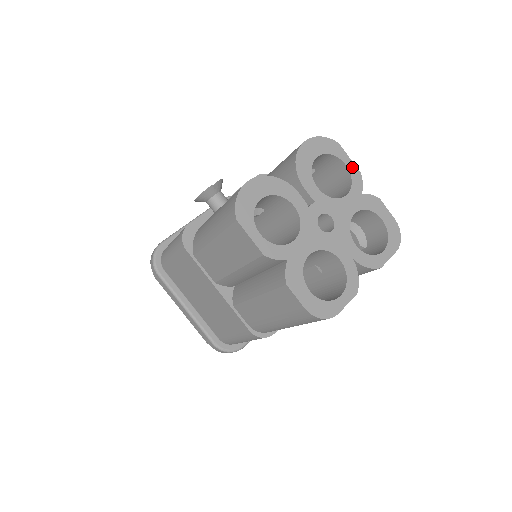
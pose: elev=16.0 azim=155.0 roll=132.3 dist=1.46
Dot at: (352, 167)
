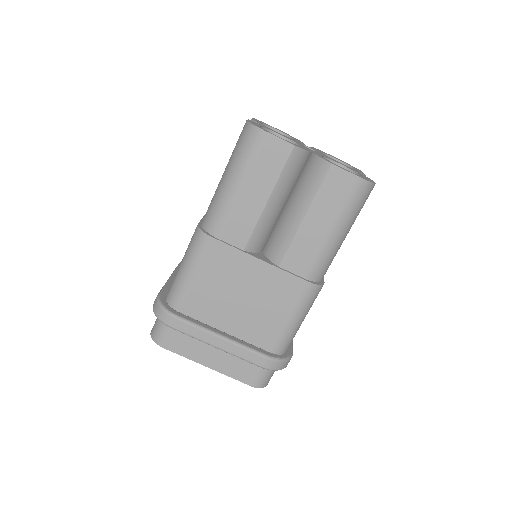
Dot at: (361, 172)
